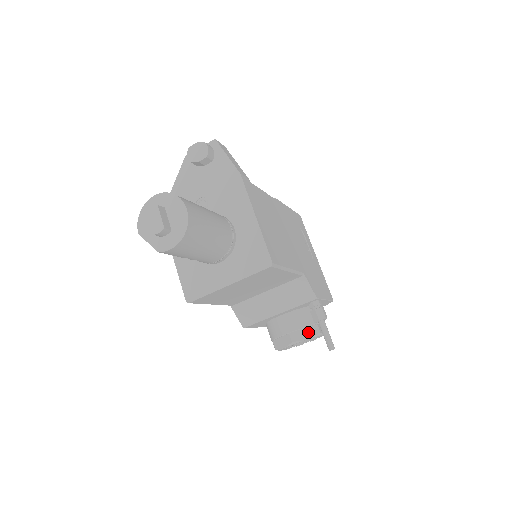
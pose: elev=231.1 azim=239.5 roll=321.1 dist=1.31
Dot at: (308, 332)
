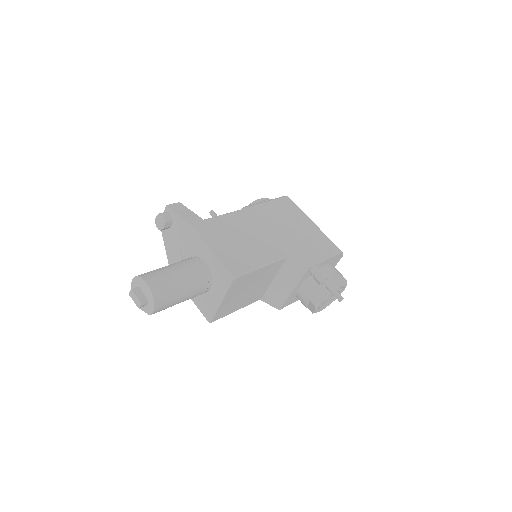
Dot at: (323, 292)
